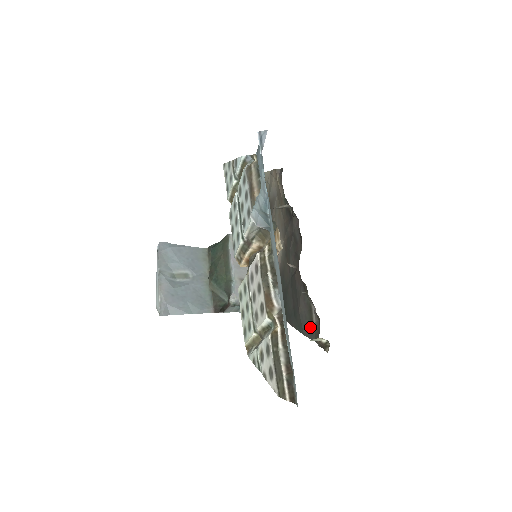
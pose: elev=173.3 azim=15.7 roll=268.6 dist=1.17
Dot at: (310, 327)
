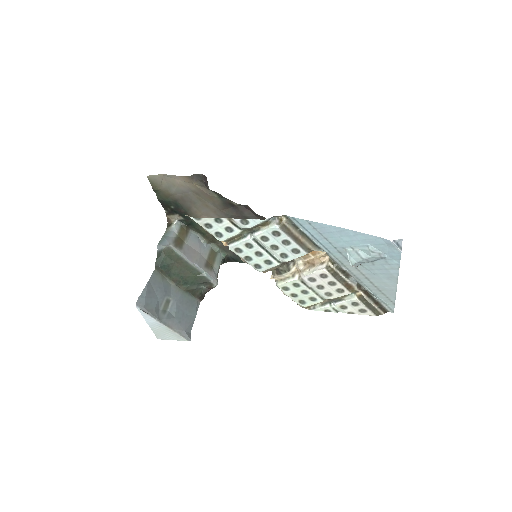
Dot at: occluded
